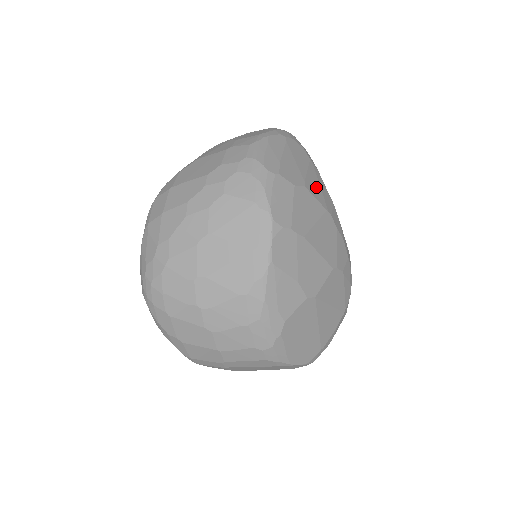
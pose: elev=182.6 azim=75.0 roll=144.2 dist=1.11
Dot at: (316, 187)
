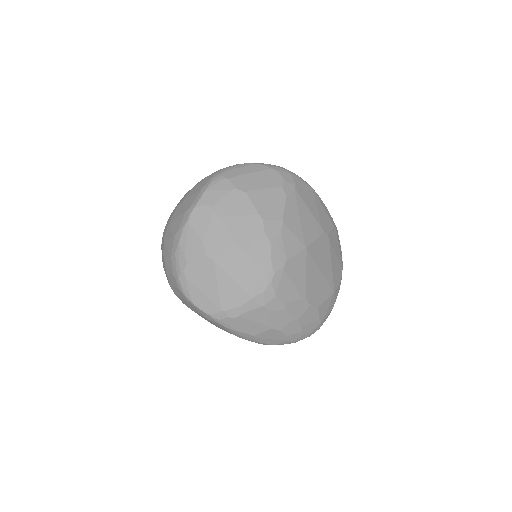
Dot at: (264, 200)
